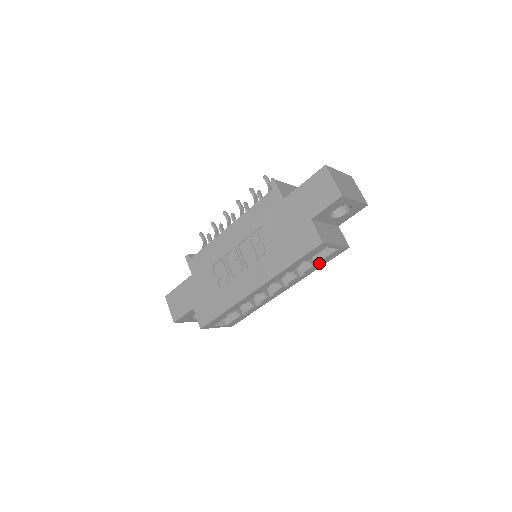
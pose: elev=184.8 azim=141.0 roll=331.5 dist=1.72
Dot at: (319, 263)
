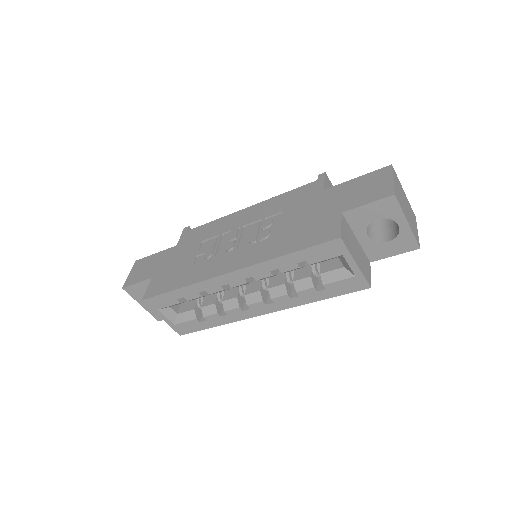
Dot at: (323, 289)
